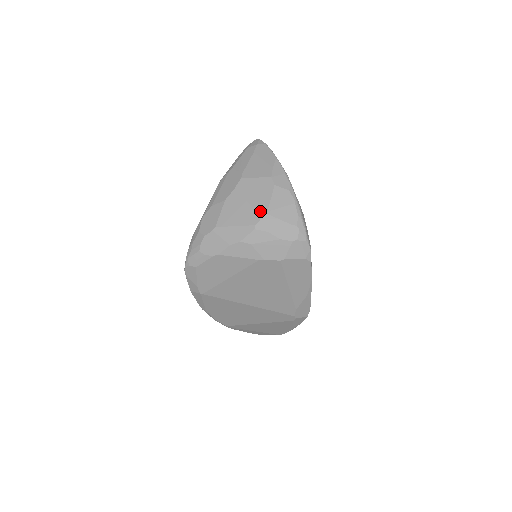
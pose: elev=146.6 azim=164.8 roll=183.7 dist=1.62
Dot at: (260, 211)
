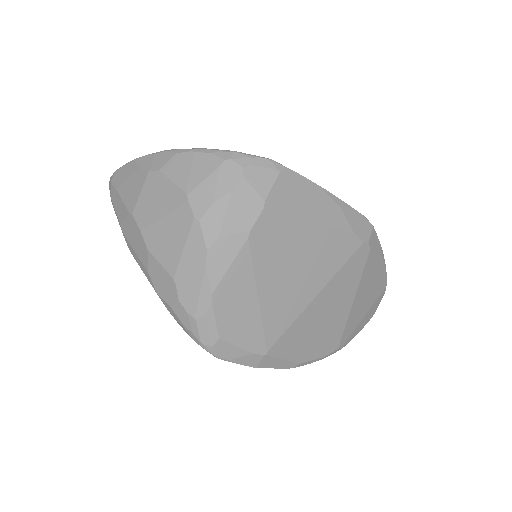
Dot at: (180, 203)
